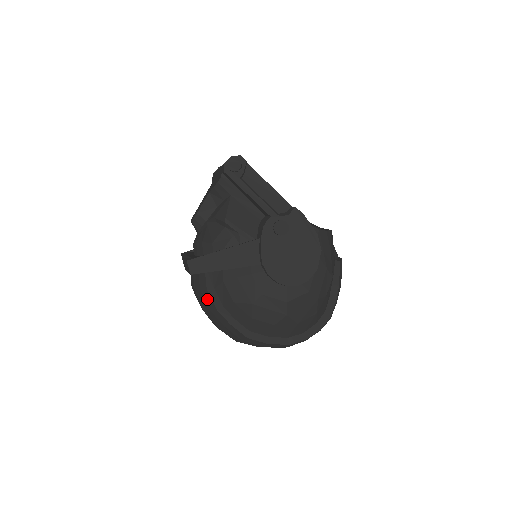
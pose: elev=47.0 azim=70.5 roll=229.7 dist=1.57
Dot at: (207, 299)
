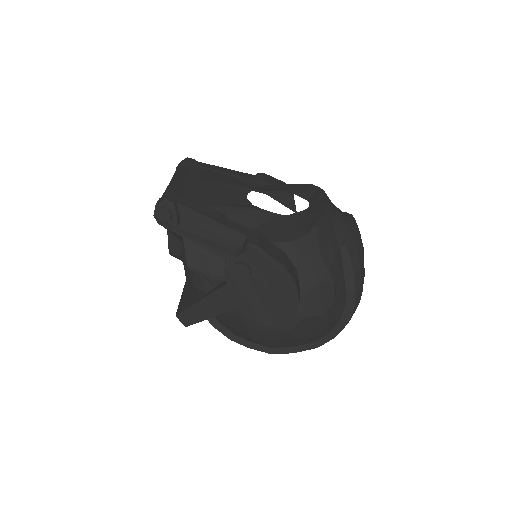
Dot at: occluded
